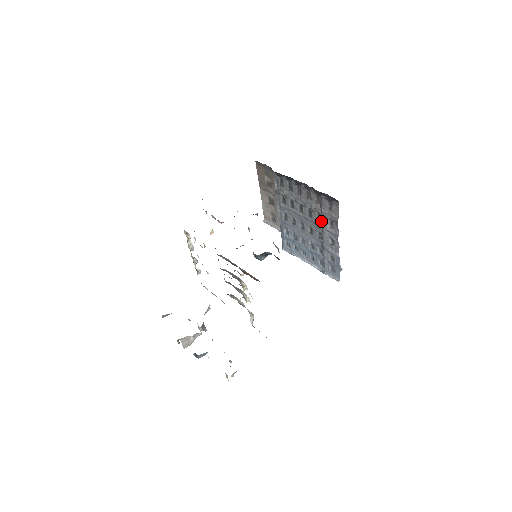
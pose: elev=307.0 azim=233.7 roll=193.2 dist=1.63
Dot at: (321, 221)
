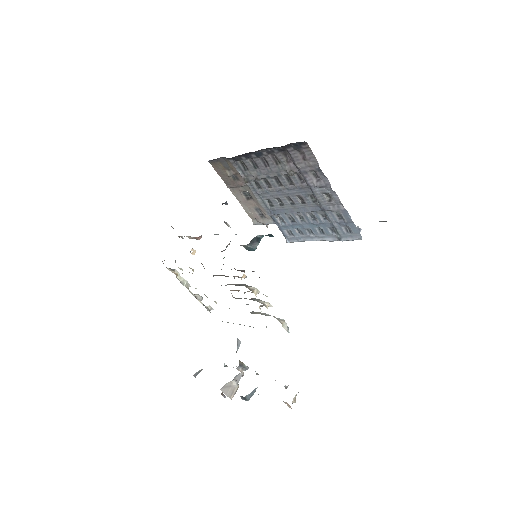
Dot at: (304, 181)
